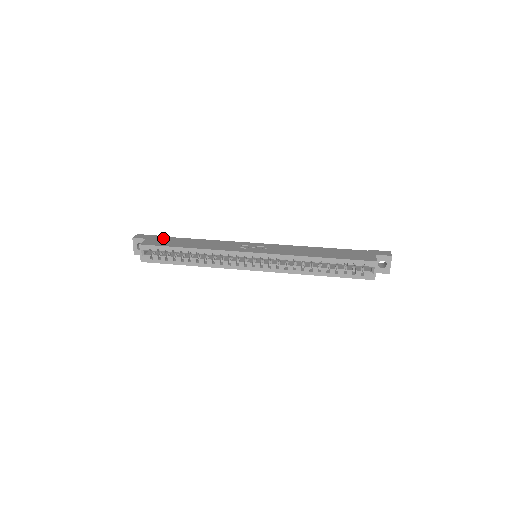
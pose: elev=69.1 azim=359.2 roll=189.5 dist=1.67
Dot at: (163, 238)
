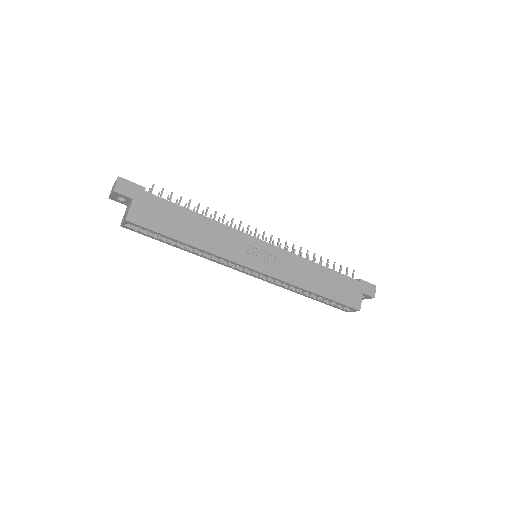
Dot at: (155, 202)
